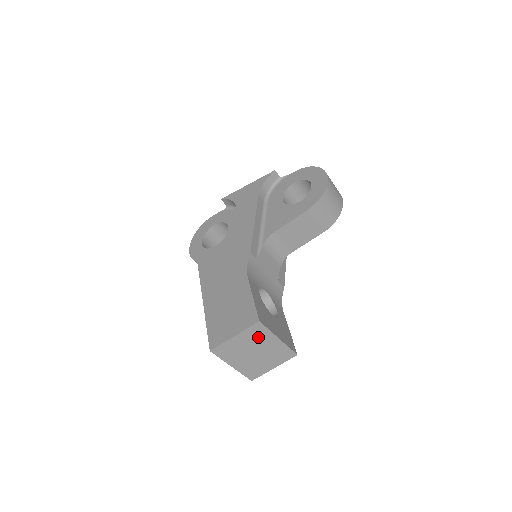
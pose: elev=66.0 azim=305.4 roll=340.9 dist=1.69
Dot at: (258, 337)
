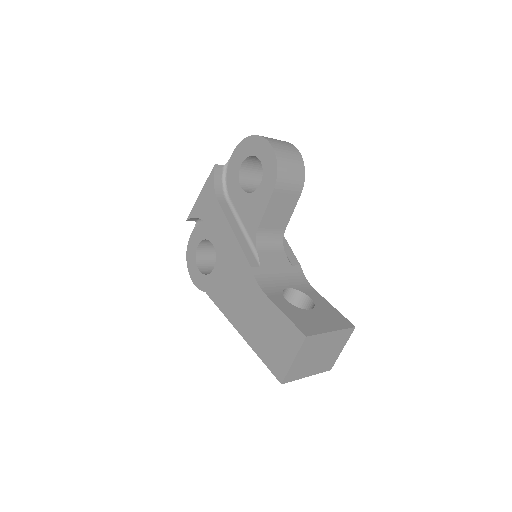
Dot at: (314, 345)
